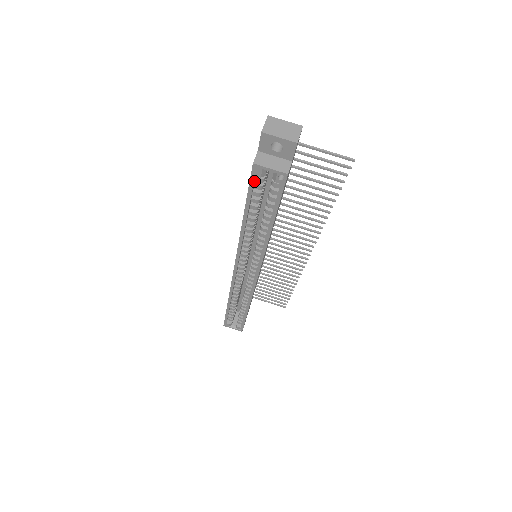
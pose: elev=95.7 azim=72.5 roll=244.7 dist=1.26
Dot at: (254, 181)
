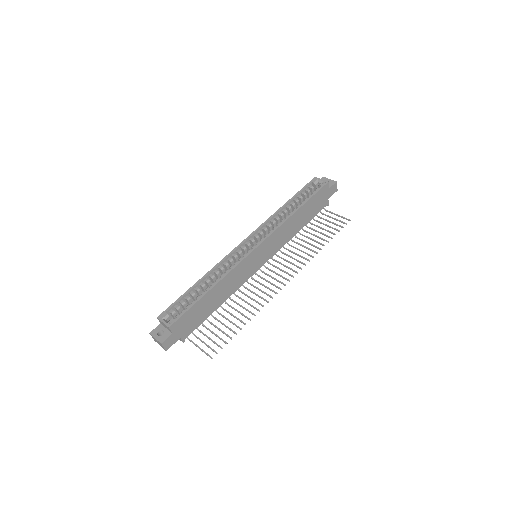
Dot at: (308, 186)
